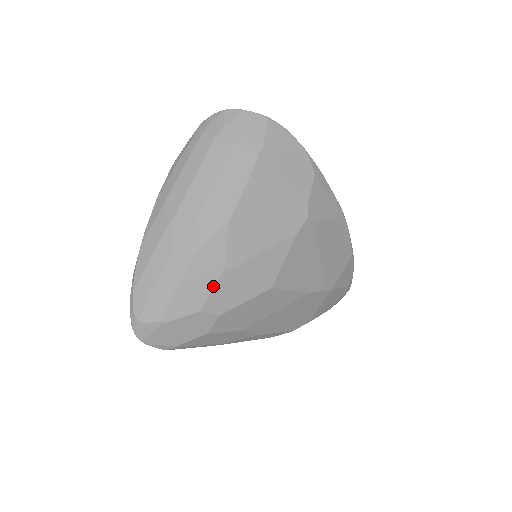
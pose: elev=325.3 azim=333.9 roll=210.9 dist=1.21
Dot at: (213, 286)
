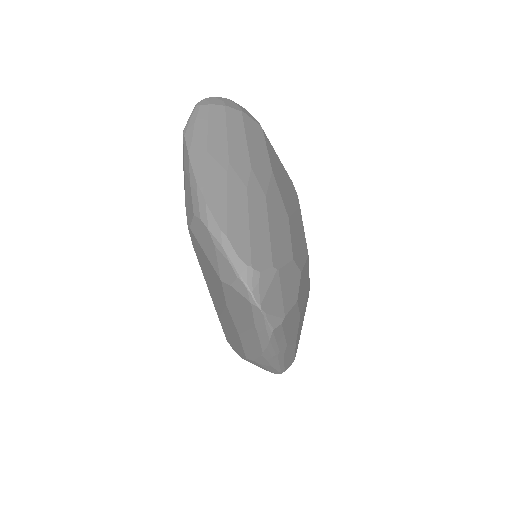
Dot at: (289, 232)
